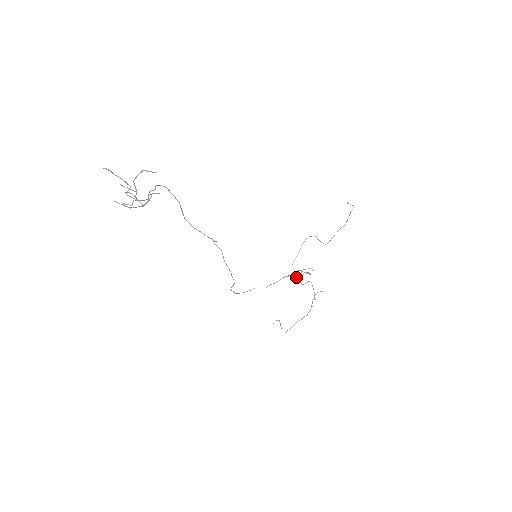
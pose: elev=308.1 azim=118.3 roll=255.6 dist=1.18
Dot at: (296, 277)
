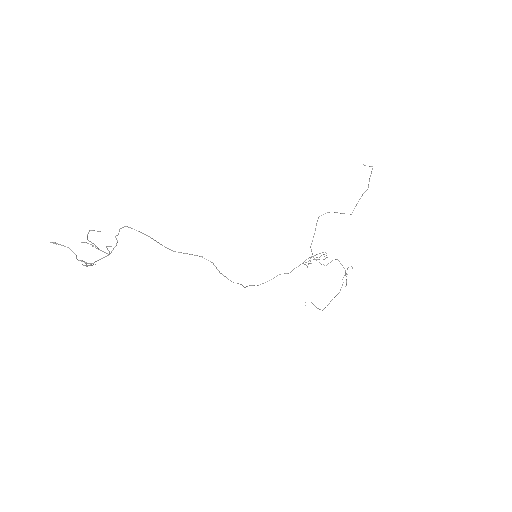
Dot at: occluded
